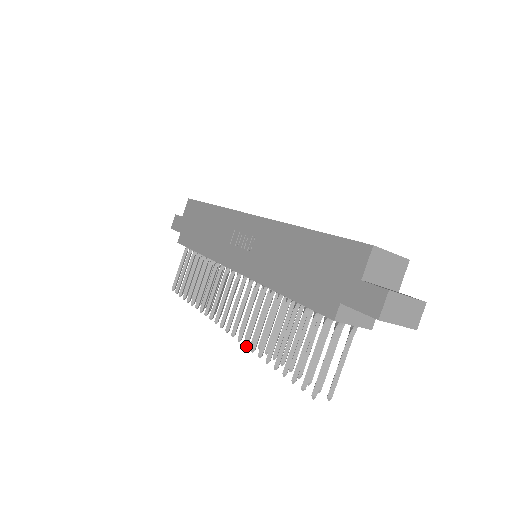
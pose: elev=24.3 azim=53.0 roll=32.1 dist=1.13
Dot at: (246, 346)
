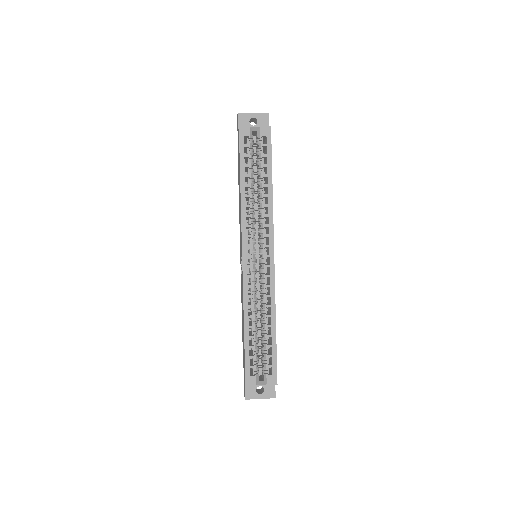
Dot at: occluded
